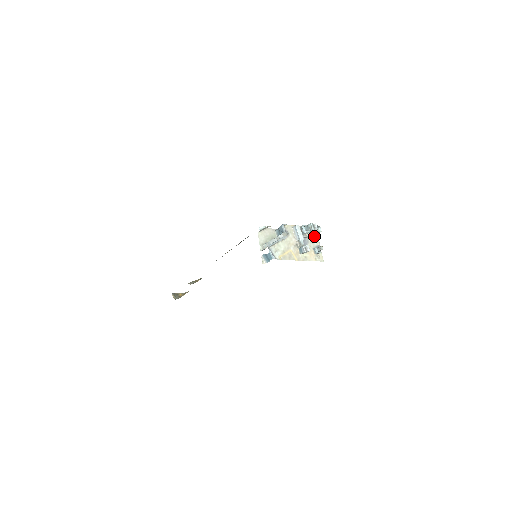
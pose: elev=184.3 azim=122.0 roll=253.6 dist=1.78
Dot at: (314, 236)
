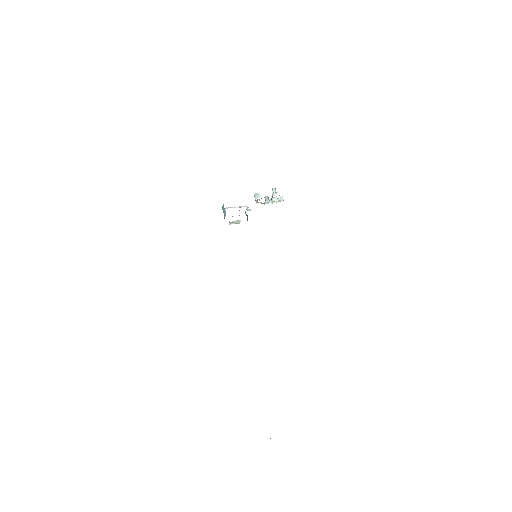
Dot at: (278, 201)
